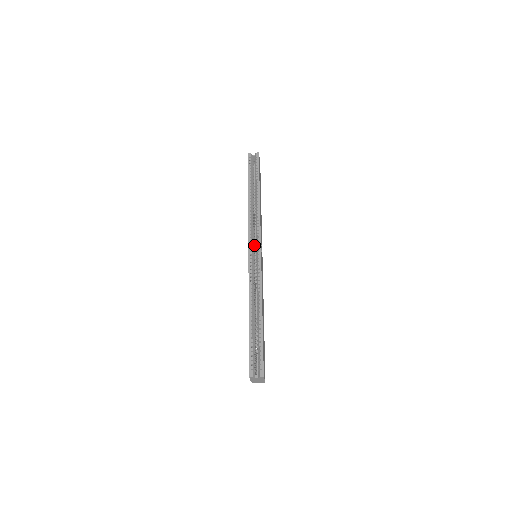
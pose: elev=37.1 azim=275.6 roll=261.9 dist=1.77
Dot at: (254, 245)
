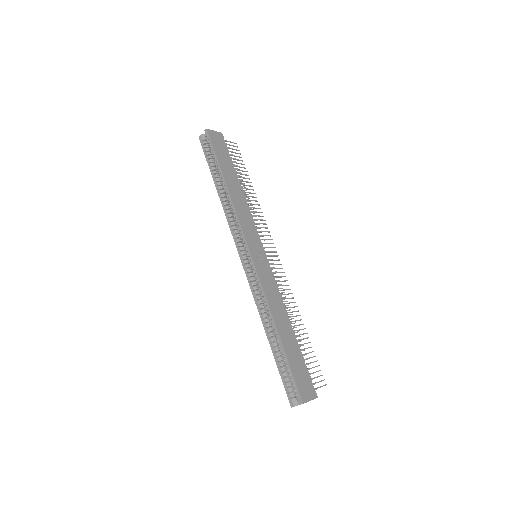
Dot at: occluded
